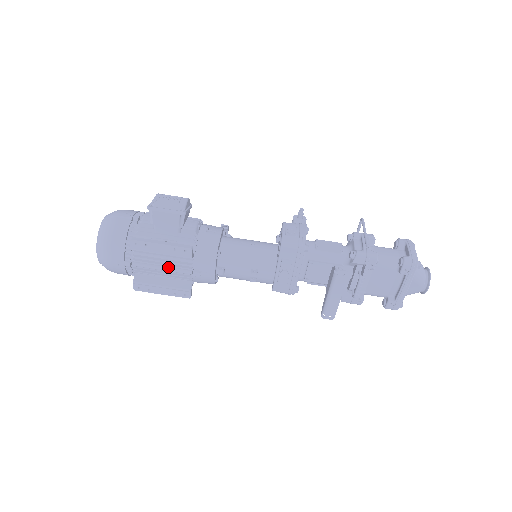
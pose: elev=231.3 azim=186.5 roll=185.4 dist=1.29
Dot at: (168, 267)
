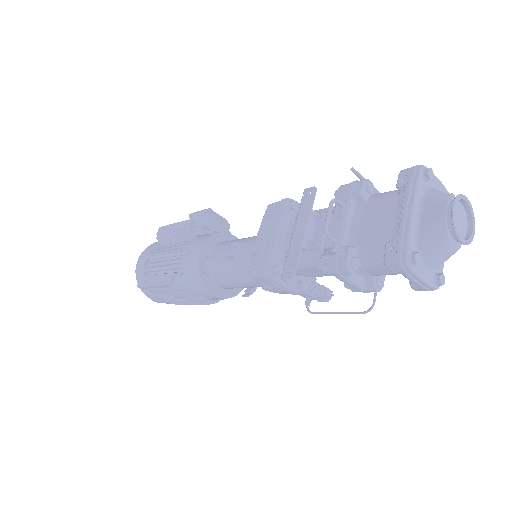
Dot at: (171, 252)
